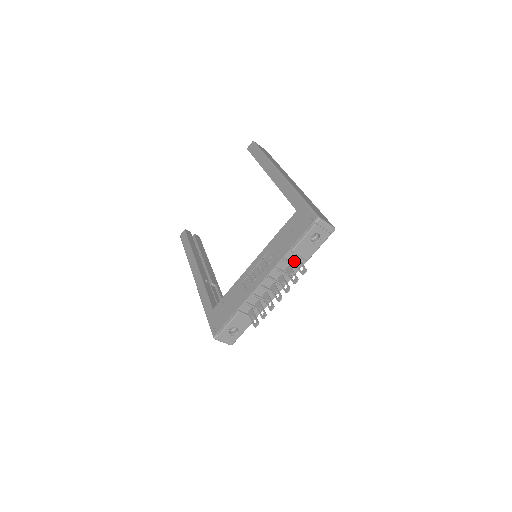
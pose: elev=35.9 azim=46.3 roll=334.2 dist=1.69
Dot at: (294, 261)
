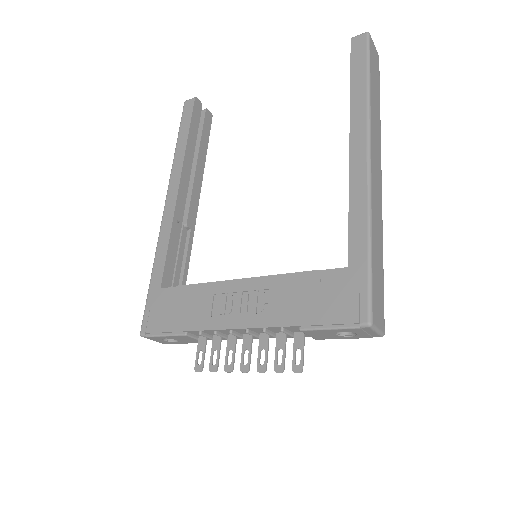
Dot at: (296, 335)
